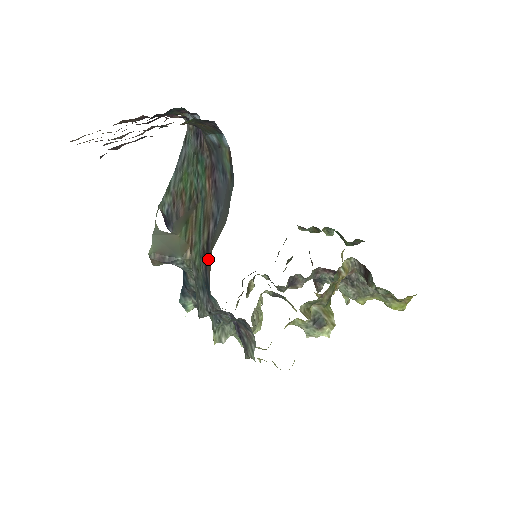
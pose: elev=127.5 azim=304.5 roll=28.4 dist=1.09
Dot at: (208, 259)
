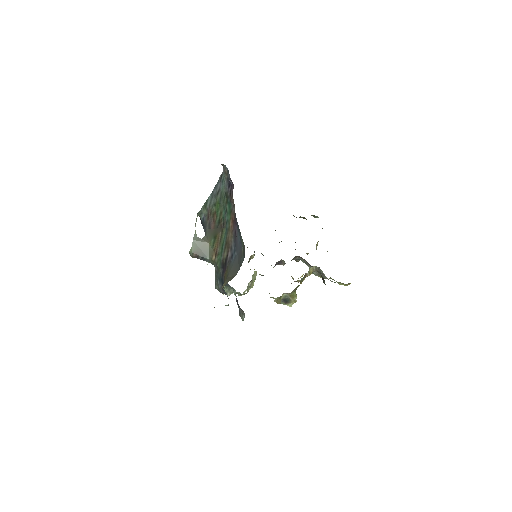
Dot at: (225, 270)
